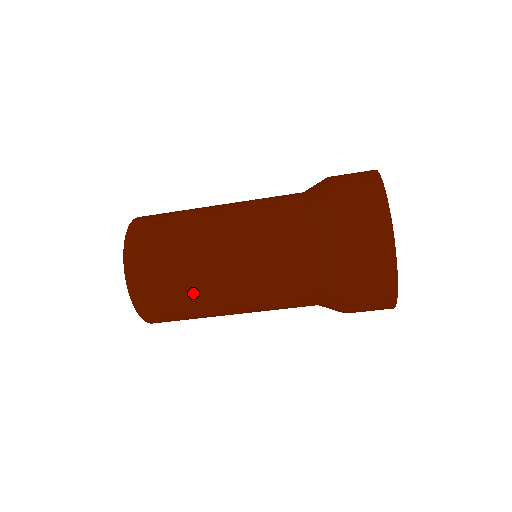
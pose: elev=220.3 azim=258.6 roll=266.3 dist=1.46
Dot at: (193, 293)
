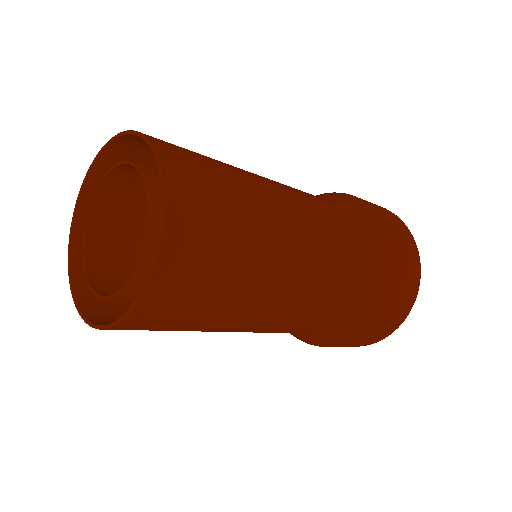
Dot at: (248, 274)
